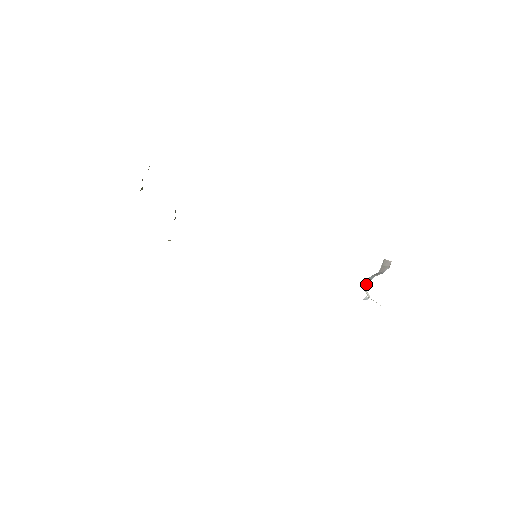
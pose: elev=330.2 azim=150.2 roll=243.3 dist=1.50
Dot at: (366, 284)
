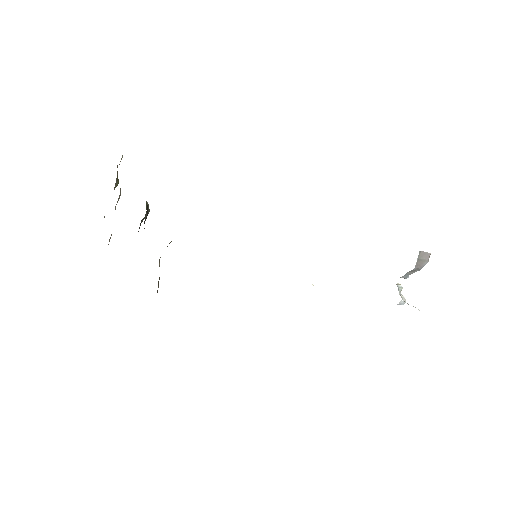
Dot at: (400, 285)
